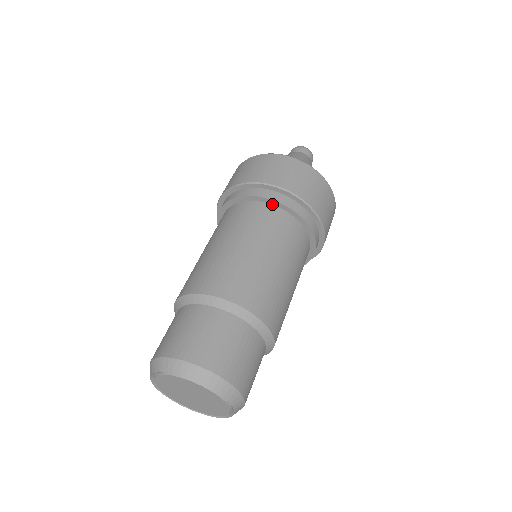
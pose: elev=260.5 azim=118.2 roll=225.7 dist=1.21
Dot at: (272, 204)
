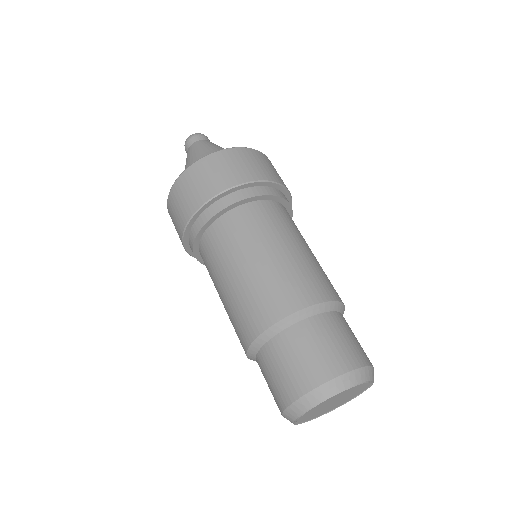
Dot at: (225, 212)
